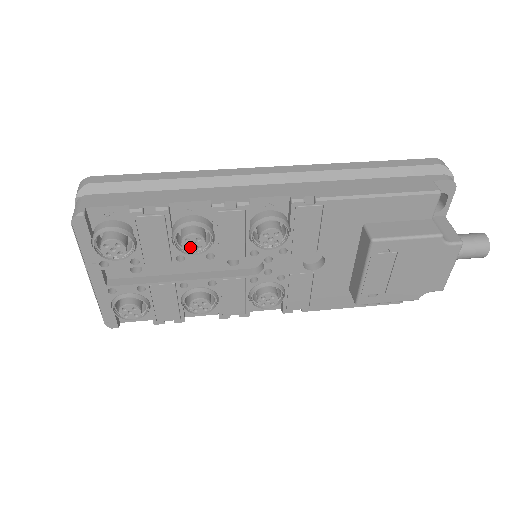
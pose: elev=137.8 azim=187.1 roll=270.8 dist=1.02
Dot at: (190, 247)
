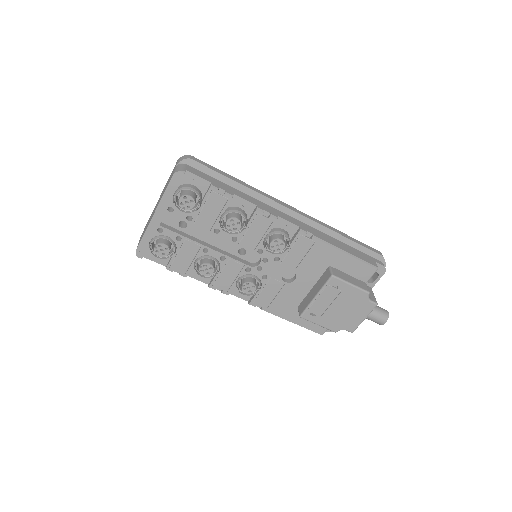
Dot at: (230, 226)
